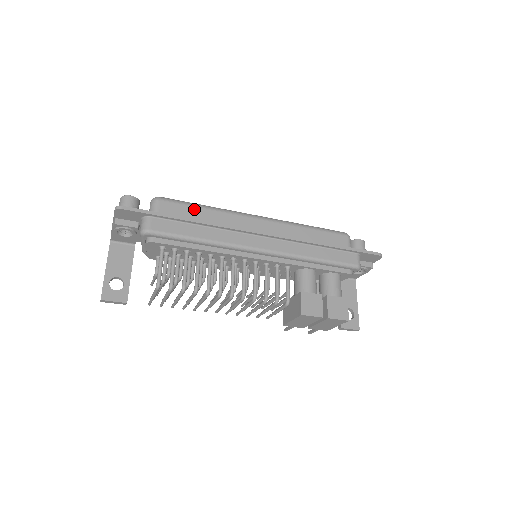
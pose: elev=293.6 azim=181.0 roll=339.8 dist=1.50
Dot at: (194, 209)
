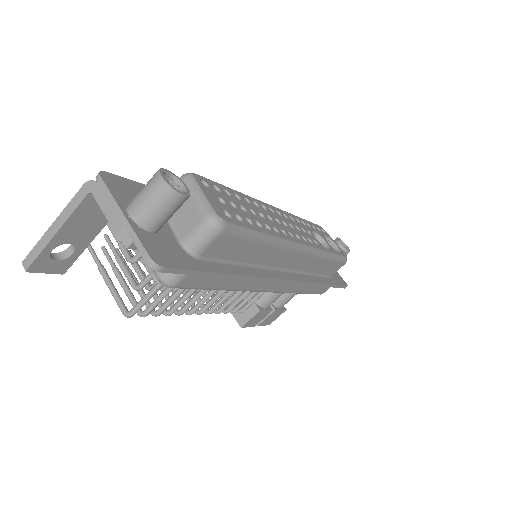
Dot at: (250, 245)
